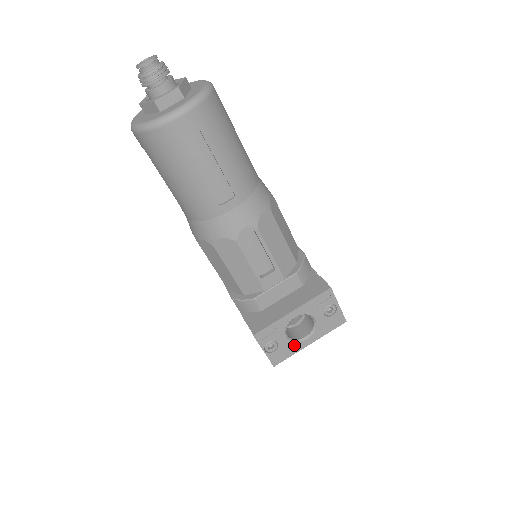
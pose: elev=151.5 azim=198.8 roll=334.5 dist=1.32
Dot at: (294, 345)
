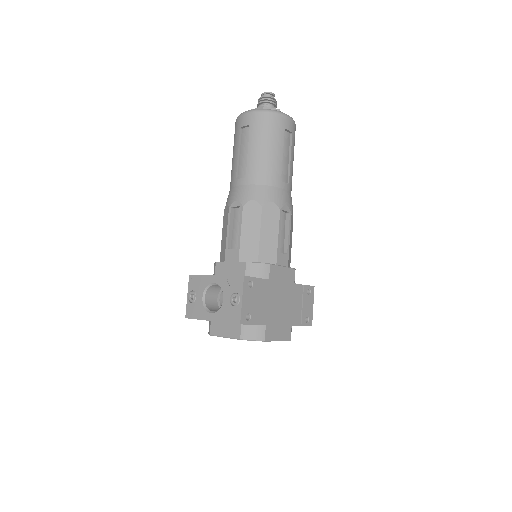
Dot at: (203, 310)
